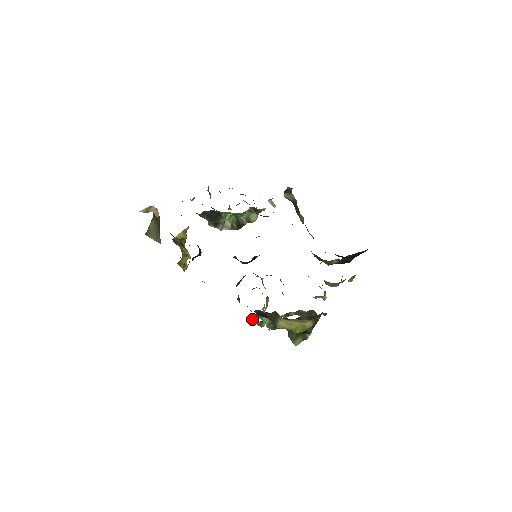
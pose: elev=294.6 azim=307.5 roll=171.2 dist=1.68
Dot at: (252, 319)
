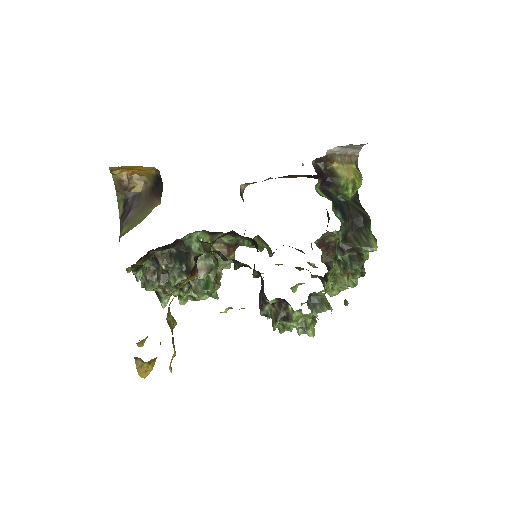
Dot at: (313, 308)
